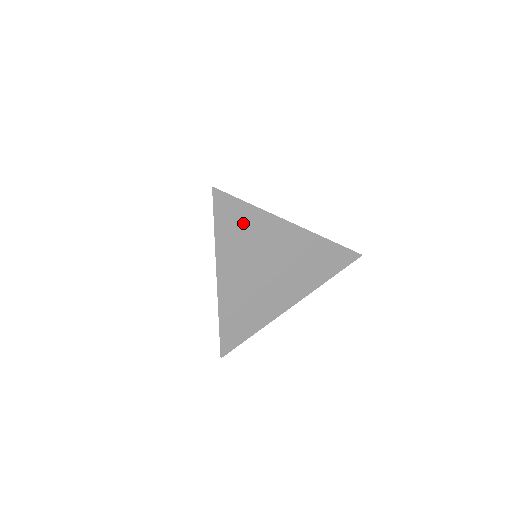
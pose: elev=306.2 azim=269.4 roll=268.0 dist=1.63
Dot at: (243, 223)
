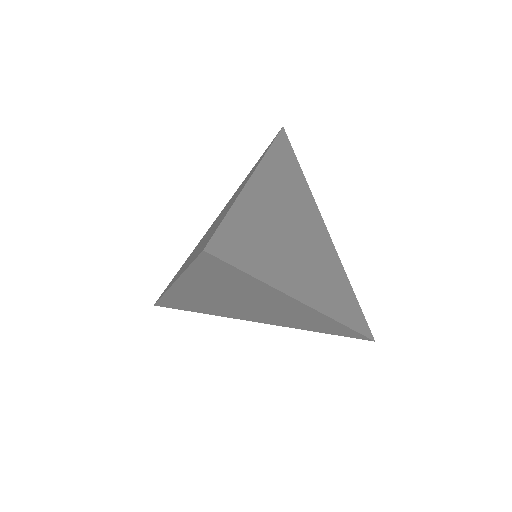
Dot at: (234, 280)
